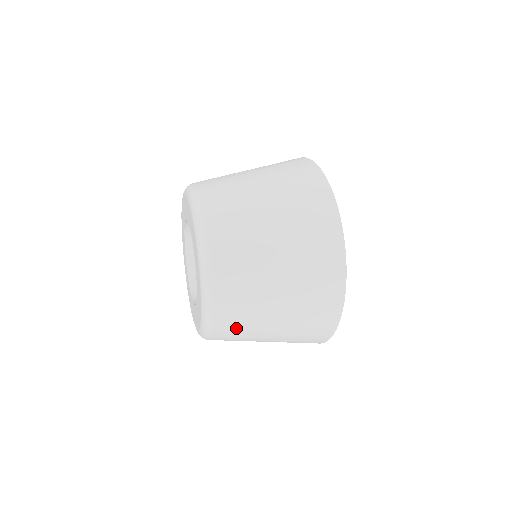
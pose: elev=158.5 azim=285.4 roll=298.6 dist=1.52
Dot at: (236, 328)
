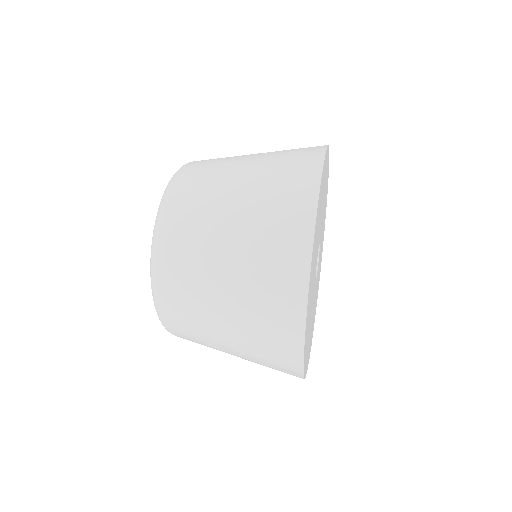
Dot at: (183, 255)
